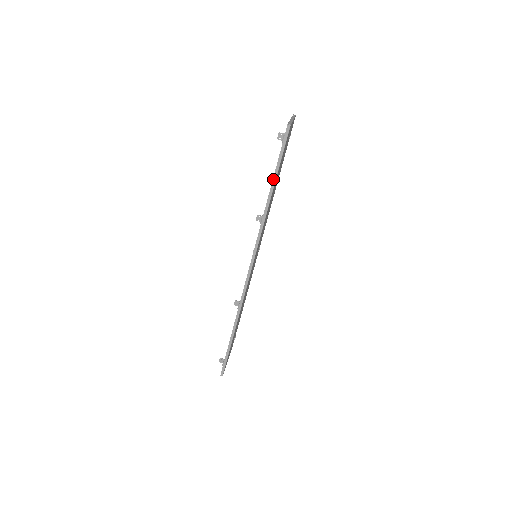
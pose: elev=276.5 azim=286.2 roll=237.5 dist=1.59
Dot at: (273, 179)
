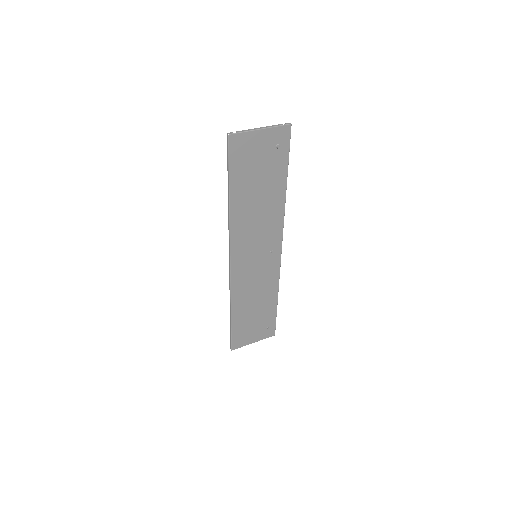
Dot at: (228, 184)
